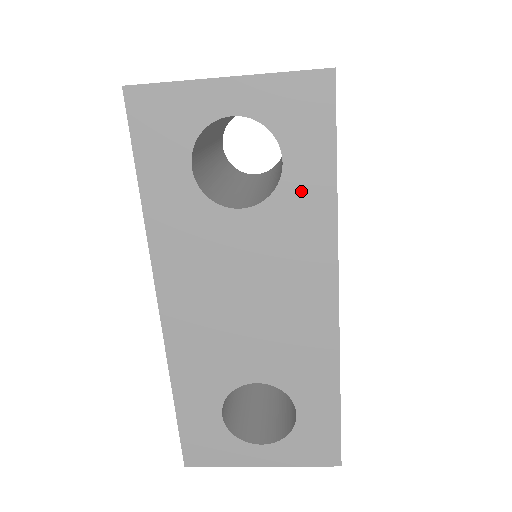
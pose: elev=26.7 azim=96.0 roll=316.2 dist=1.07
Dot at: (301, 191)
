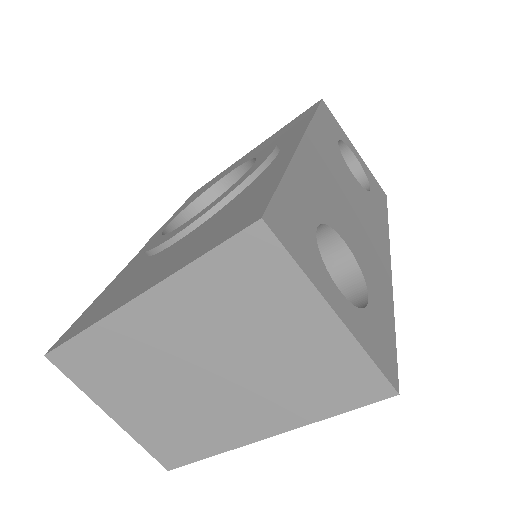
Dot at: (376, 205)
